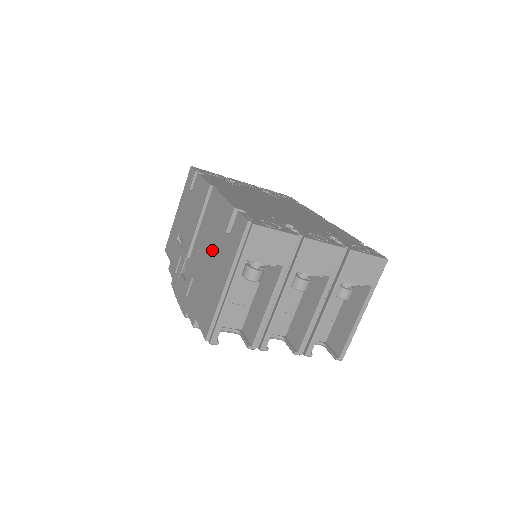
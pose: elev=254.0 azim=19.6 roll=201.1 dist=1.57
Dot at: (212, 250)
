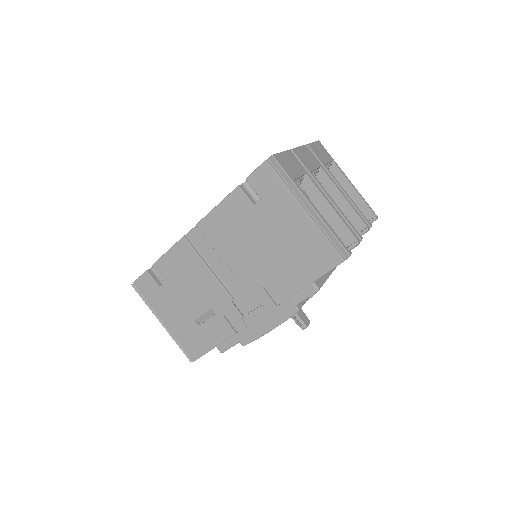
Dot at: (257, 237)
